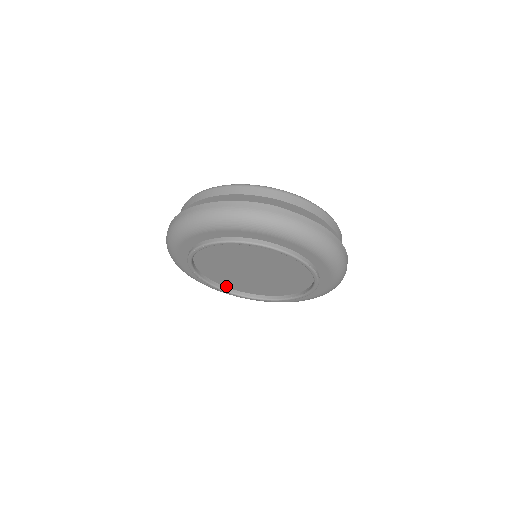
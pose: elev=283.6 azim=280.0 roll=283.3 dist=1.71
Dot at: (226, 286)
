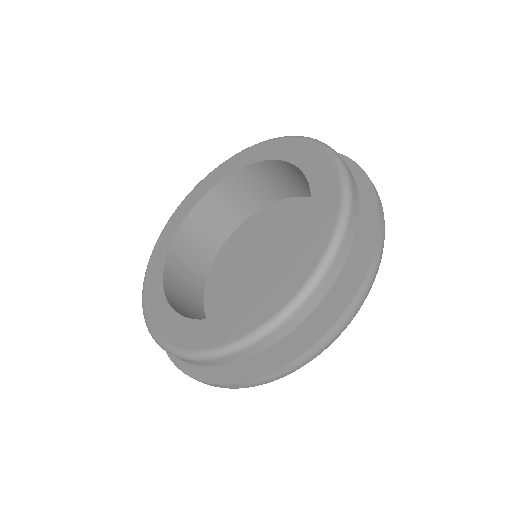
Dot at: occluded
